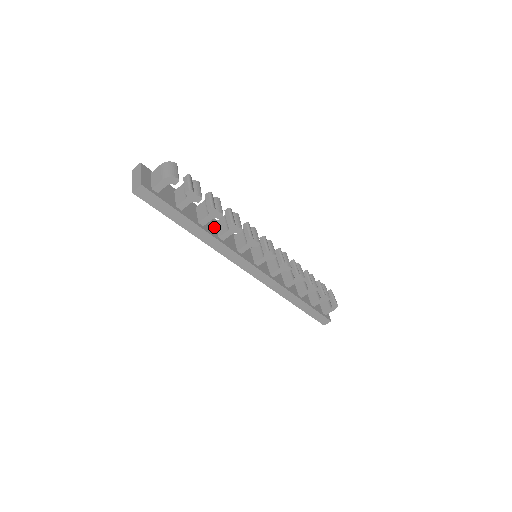
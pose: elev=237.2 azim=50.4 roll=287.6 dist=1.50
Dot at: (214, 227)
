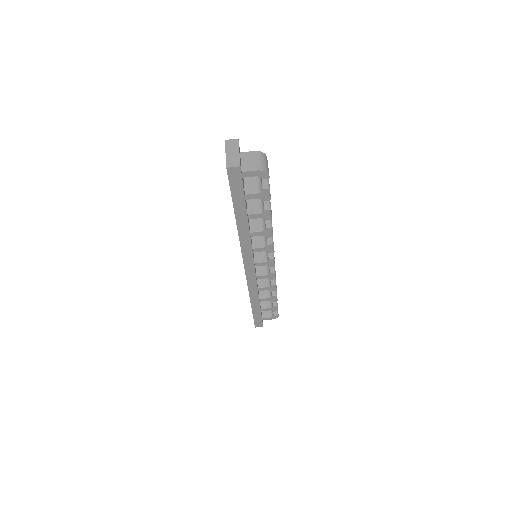
Dot at: (249, 220)
